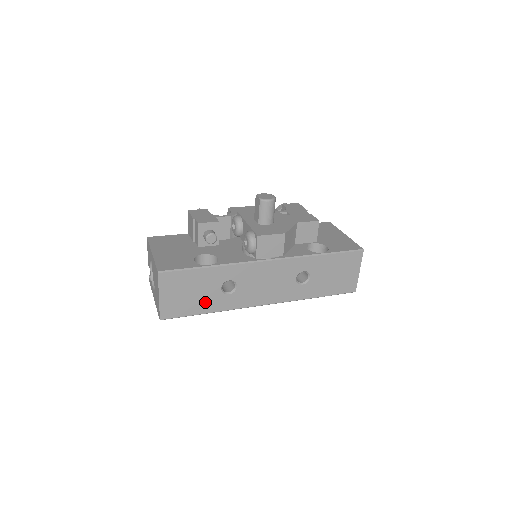
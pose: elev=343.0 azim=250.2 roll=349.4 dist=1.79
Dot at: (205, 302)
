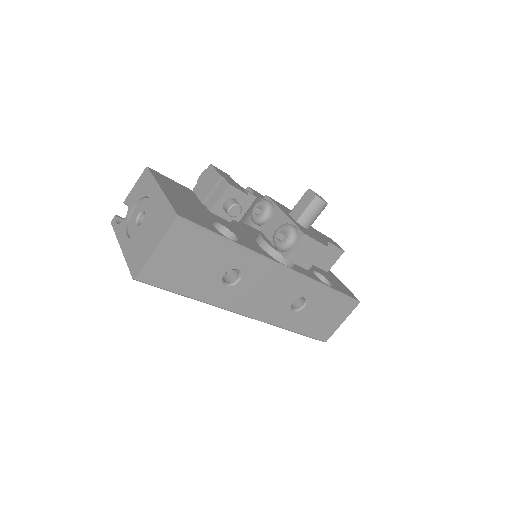
Dot at: (197, 282)
